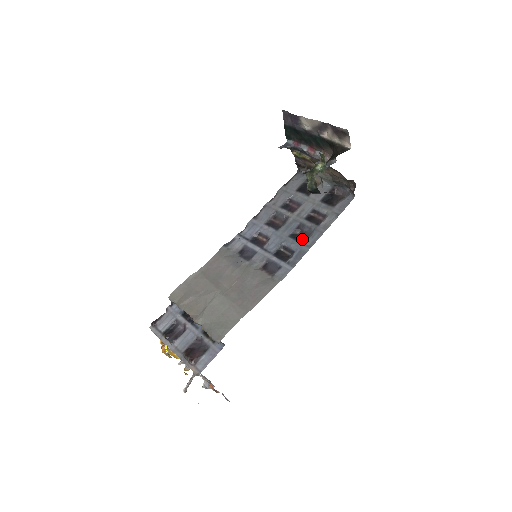
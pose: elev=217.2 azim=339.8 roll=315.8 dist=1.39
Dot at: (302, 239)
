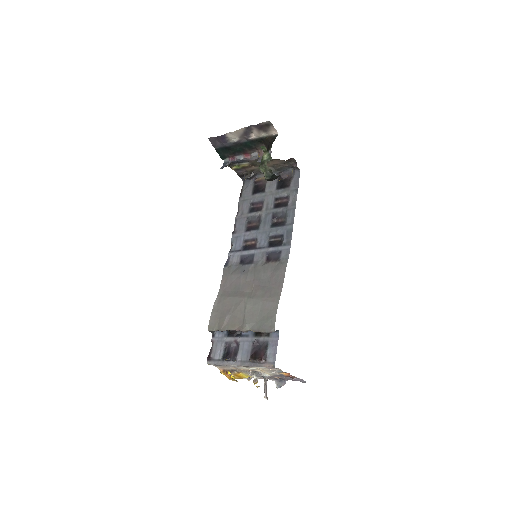
Dot at: (282, 223)
